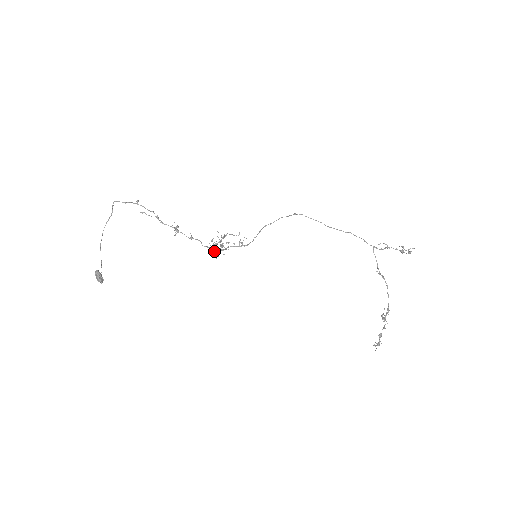
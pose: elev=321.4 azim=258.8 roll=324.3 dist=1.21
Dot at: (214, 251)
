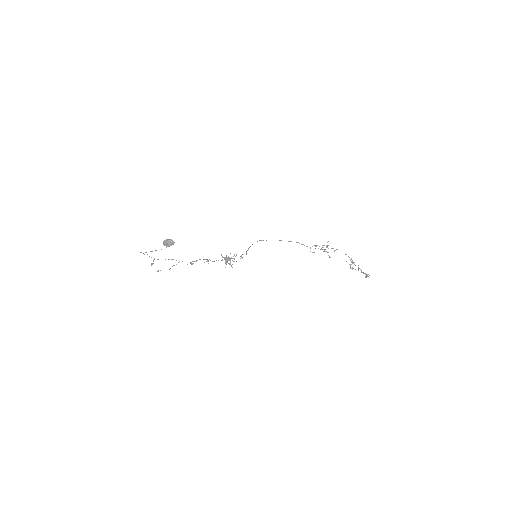
Dot at: (229, 258)
